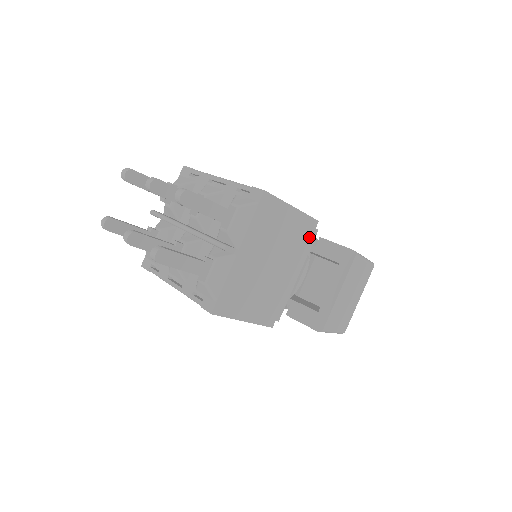
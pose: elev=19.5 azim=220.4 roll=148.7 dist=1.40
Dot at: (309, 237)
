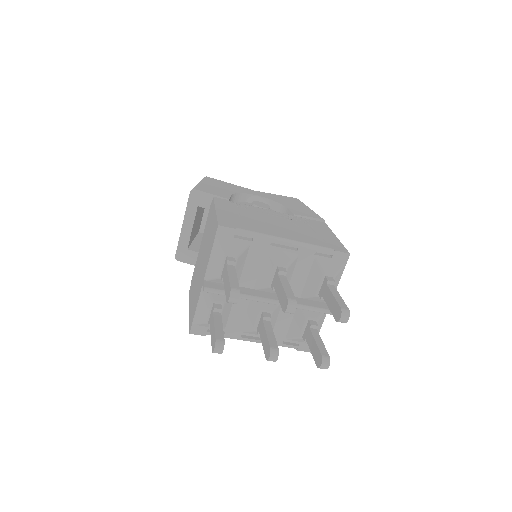
Dot at: occluded
